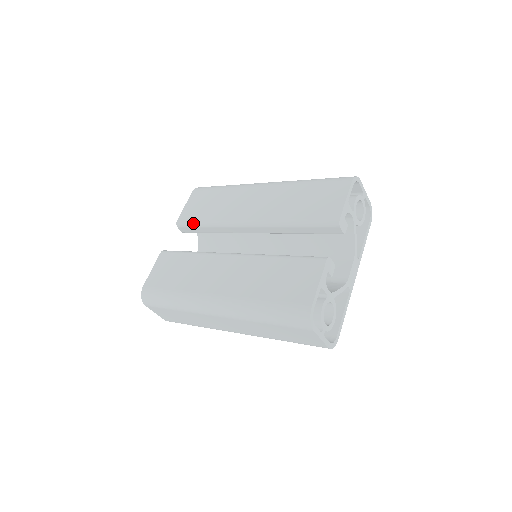
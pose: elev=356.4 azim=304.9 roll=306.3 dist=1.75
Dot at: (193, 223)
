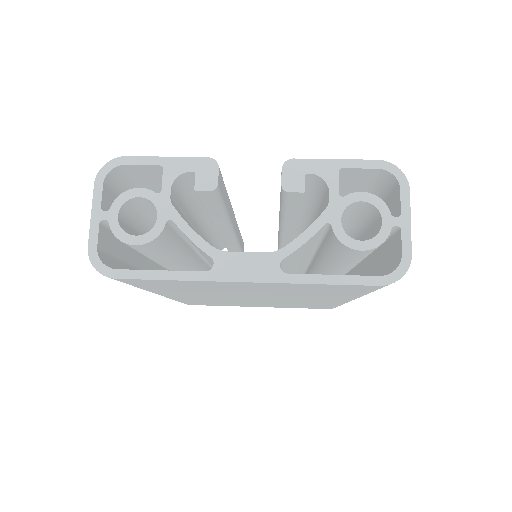
Dot at: occluded
